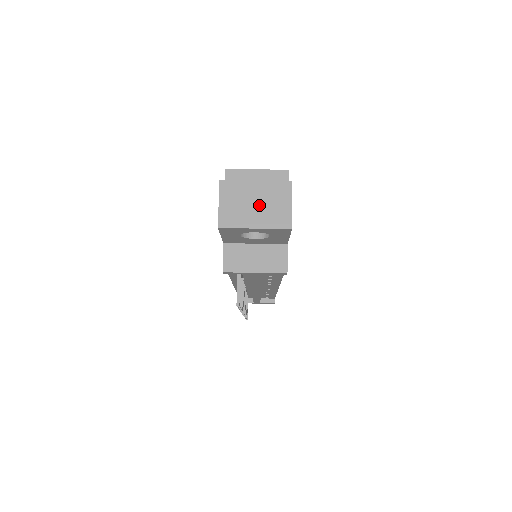
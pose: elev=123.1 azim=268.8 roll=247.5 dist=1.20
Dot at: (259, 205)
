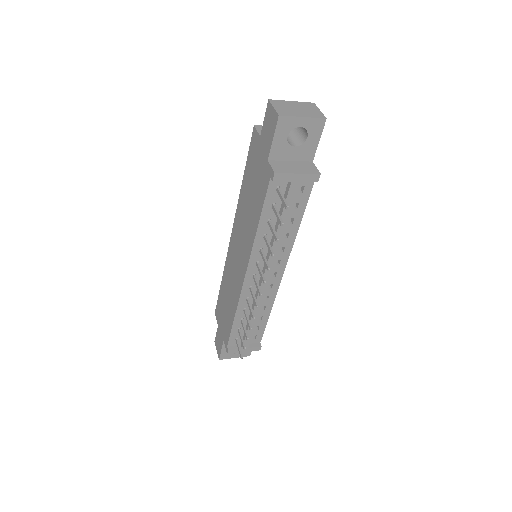
Dot at: (300, 109)
